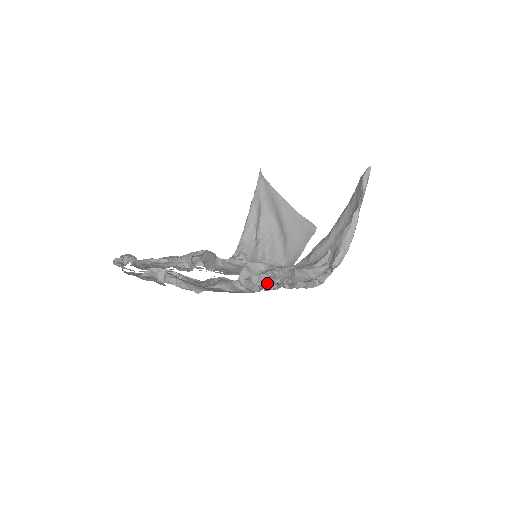
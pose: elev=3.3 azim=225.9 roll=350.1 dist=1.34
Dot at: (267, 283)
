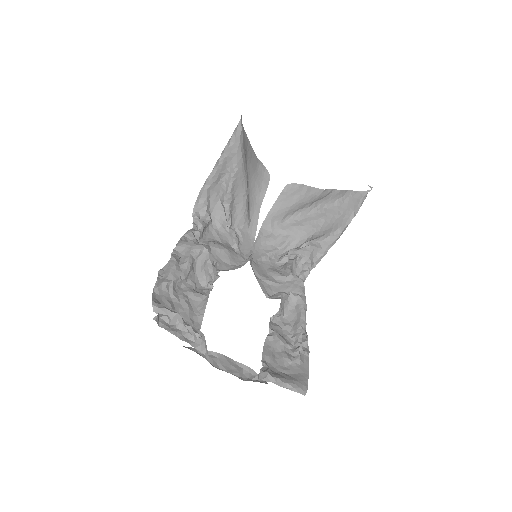
Dot at: occluded
